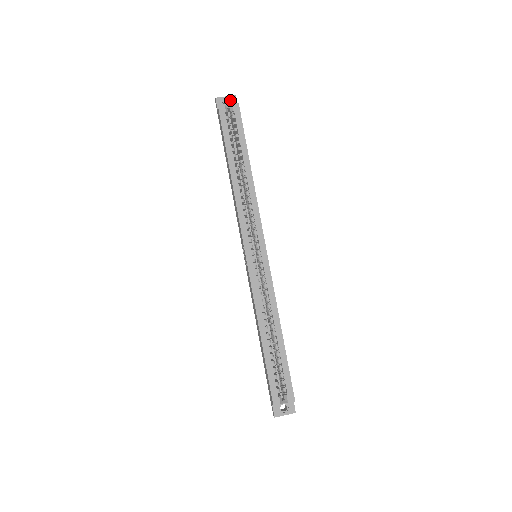
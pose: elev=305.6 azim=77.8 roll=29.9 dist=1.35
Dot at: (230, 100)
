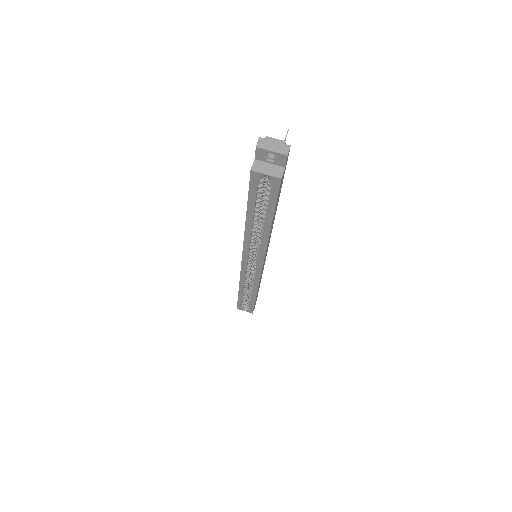
Dot at: (277, 157)
